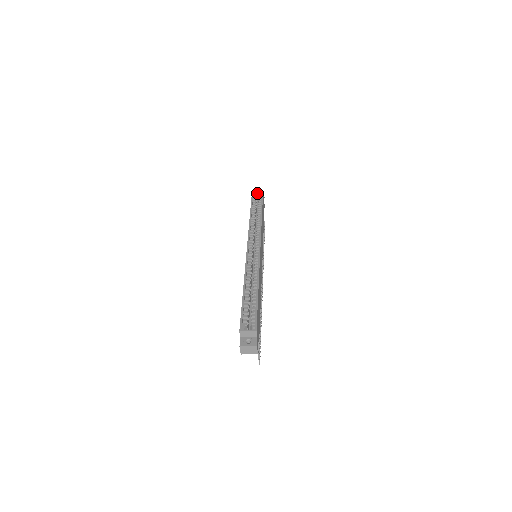
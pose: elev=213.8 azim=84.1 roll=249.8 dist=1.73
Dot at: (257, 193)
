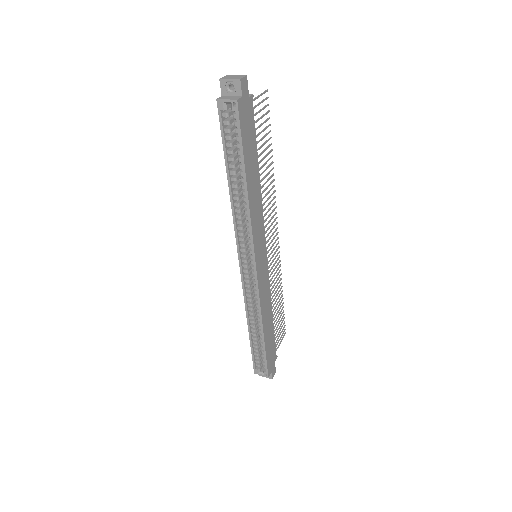
Dot at: (228, 103)
